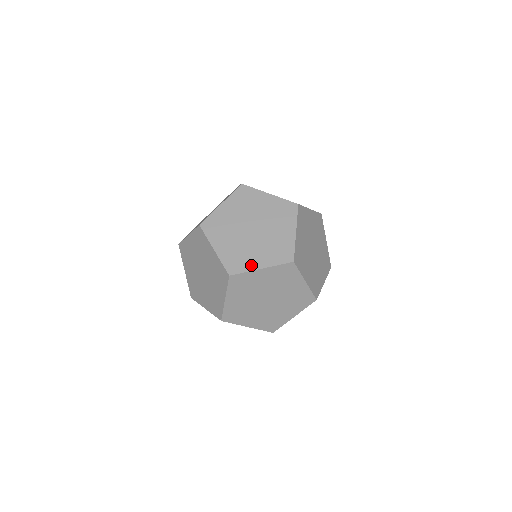
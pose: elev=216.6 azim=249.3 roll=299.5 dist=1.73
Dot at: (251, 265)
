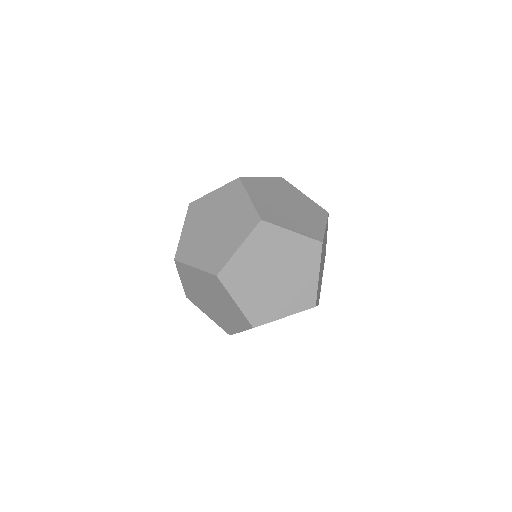
Dot at: (191, 259)
